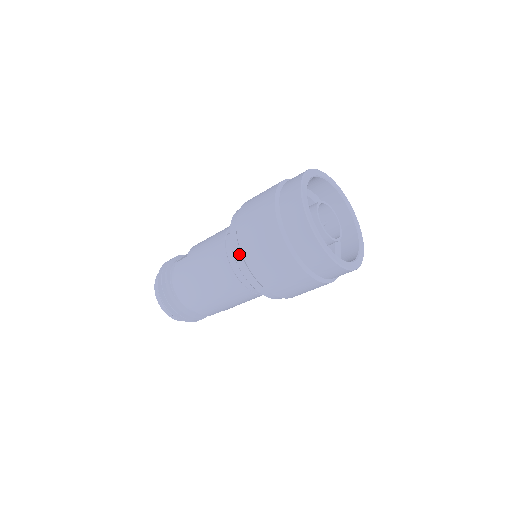
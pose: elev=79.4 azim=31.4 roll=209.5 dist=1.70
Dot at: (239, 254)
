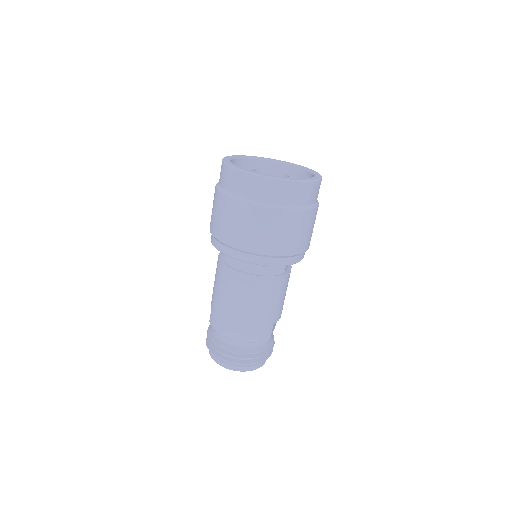
Dot at: (231, 250)
